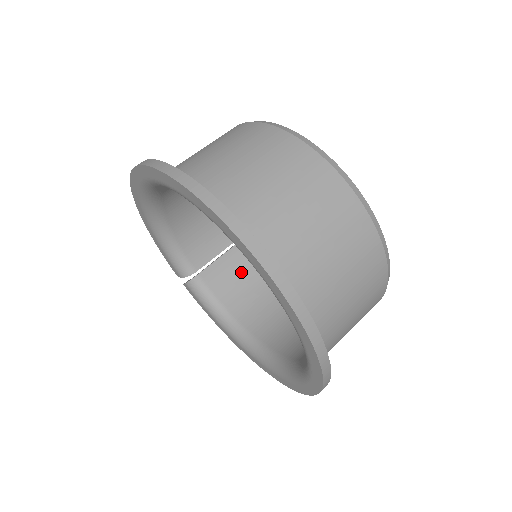
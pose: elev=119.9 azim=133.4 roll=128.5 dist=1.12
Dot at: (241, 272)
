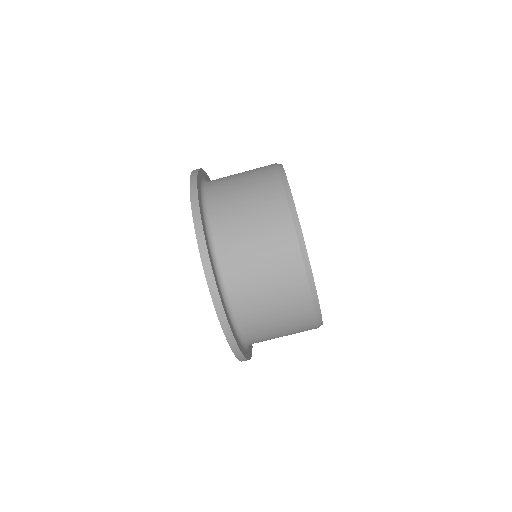
Dot at: occluded
